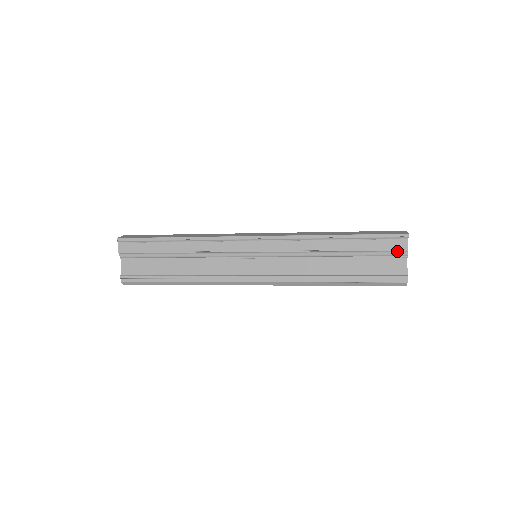
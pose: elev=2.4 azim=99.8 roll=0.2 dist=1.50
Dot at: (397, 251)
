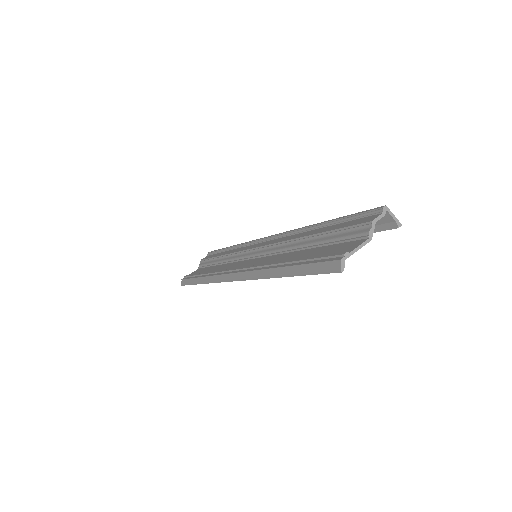
Dot at: (361, 228)
